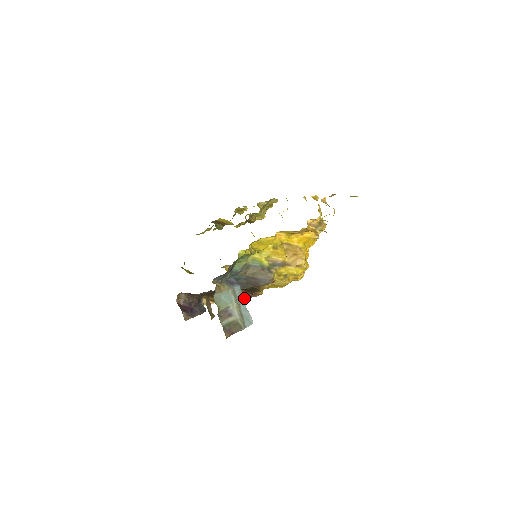
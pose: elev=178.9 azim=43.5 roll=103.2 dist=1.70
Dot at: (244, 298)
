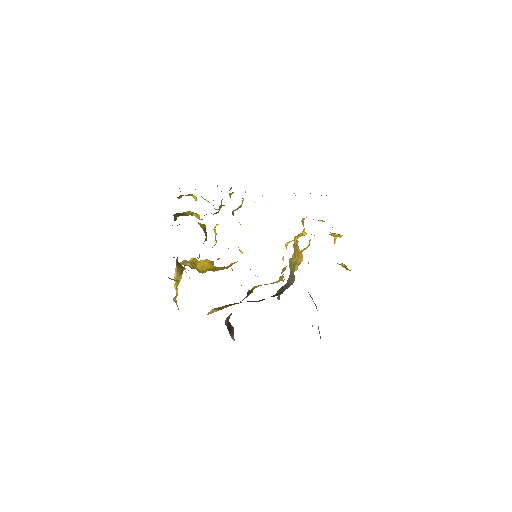
Dot at: (243, 299)
